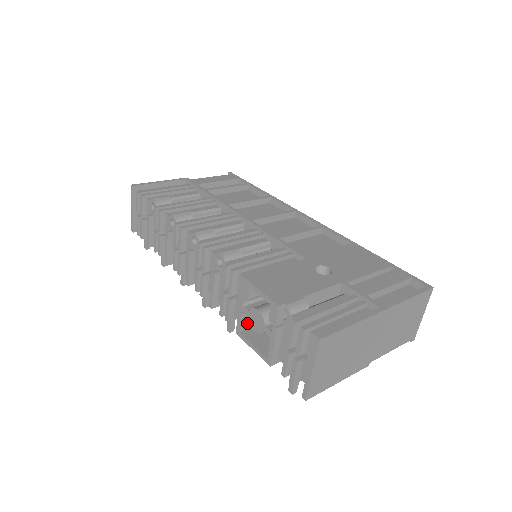
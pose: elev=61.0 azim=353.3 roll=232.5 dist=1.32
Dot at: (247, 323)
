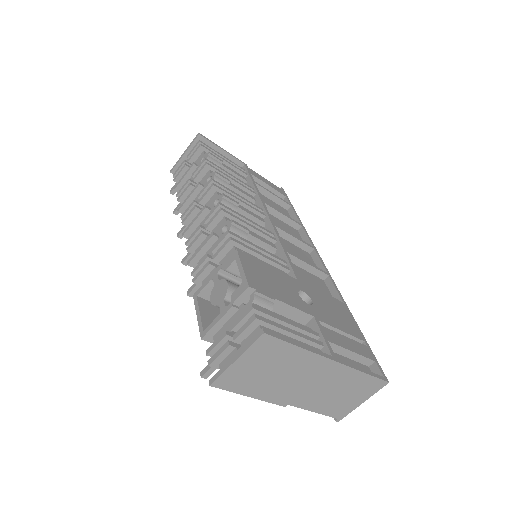
Dot at: (209, 293)
